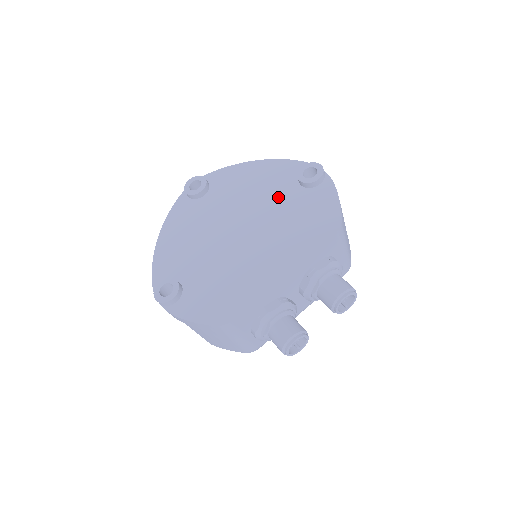
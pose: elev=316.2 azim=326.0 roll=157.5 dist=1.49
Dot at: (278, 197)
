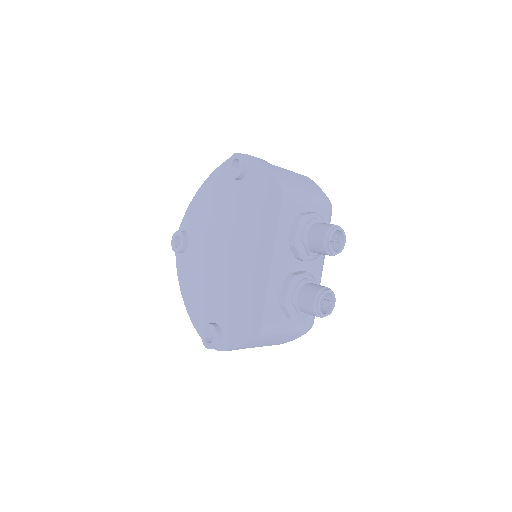
Dot at: (230, 203)
